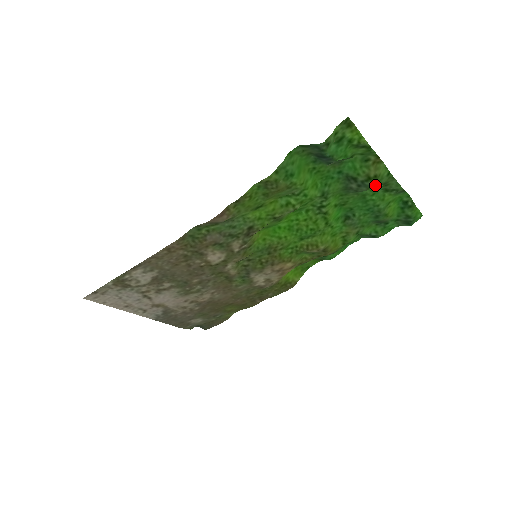
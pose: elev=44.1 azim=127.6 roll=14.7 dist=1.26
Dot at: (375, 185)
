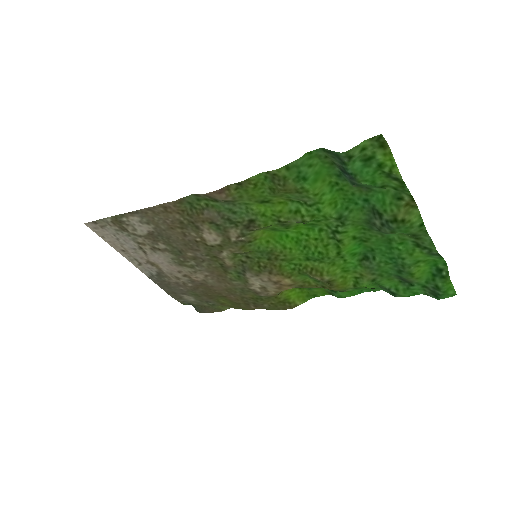
Dot at: (401, 231)
